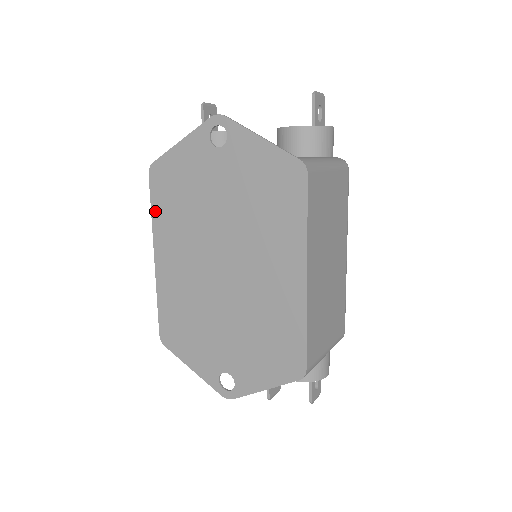
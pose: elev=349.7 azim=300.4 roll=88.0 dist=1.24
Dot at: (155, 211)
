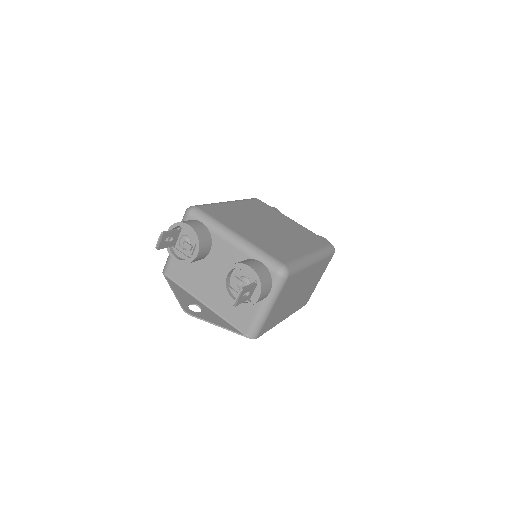
Dot at: occluded
